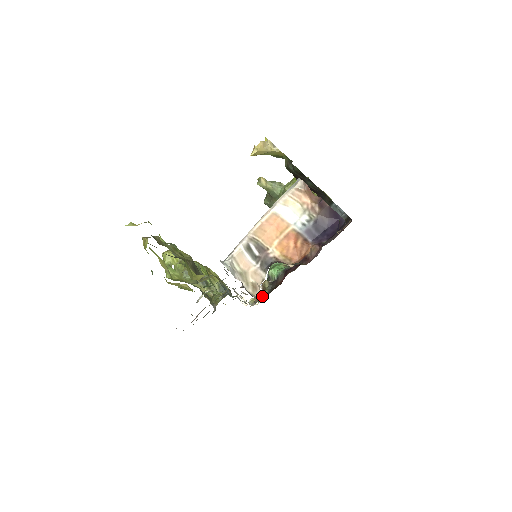
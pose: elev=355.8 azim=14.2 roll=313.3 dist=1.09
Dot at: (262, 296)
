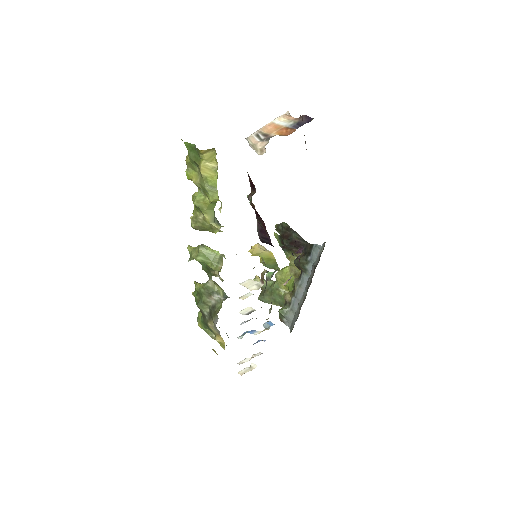
Dot at: occluded
